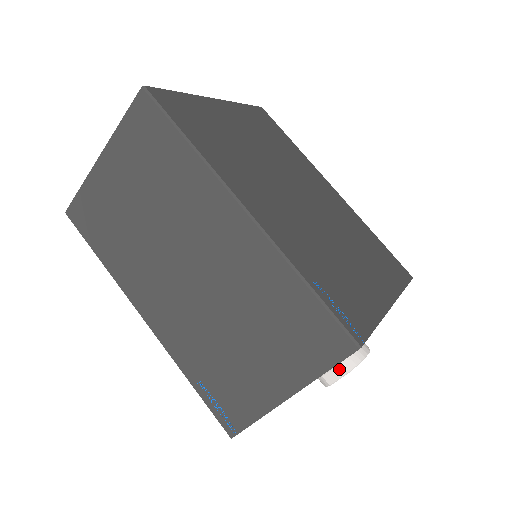
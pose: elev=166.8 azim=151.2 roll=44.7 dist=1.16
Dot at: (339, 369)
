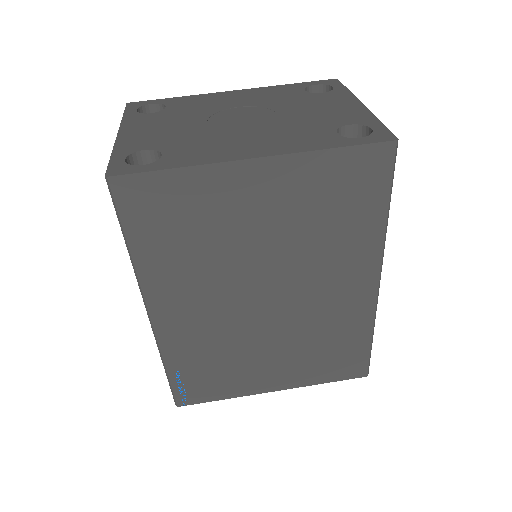
Dot at: occluded
